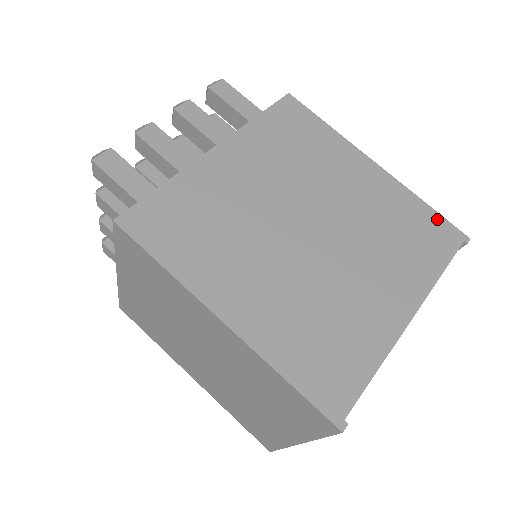
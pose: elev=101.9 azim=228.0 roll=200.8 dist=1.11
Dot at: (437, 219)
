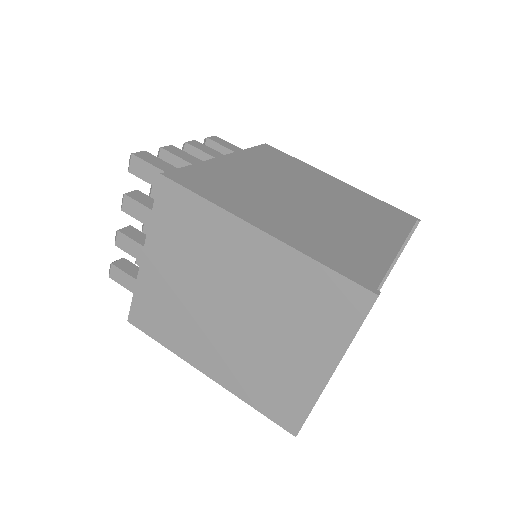
Dot at: (393, 208)
